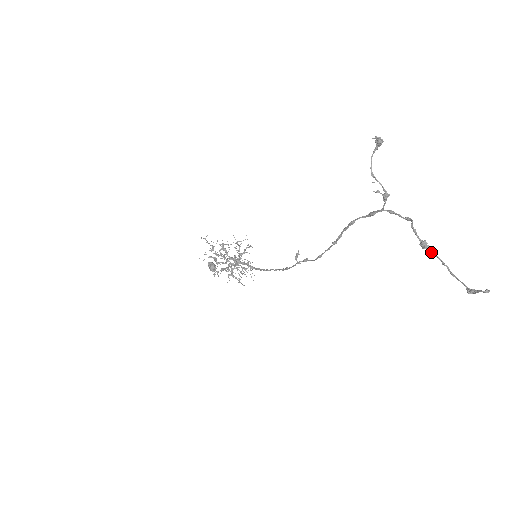
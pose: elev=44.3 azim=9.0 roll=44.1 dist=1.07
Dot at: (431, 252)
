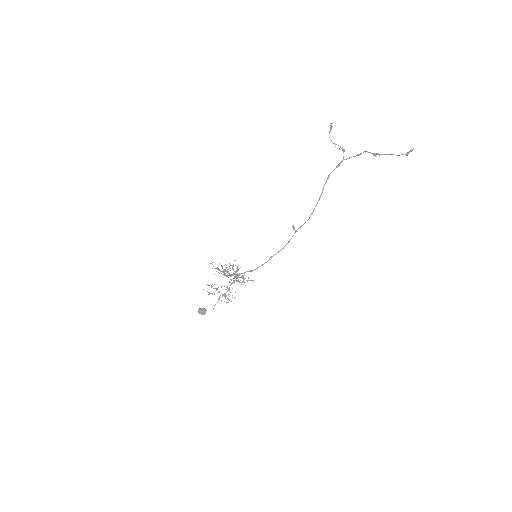
Dot at: (380, 154)
